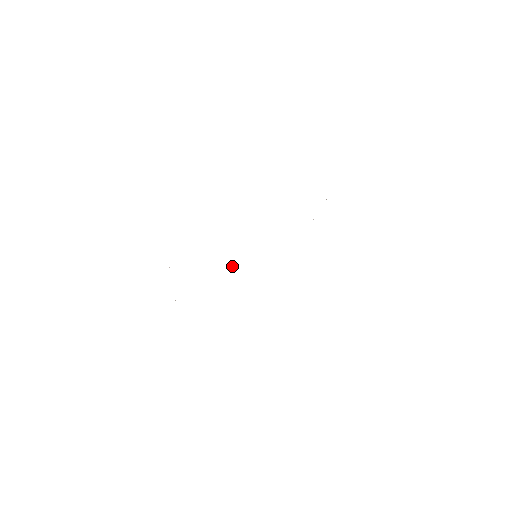
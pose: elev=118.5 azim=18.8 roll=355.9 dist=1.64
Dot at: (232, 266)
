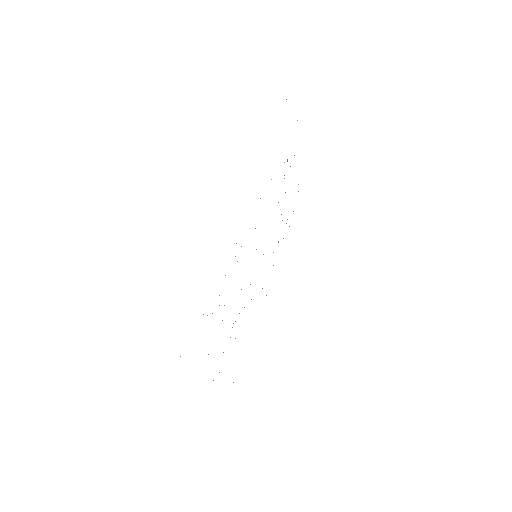
Dot at: occluded
